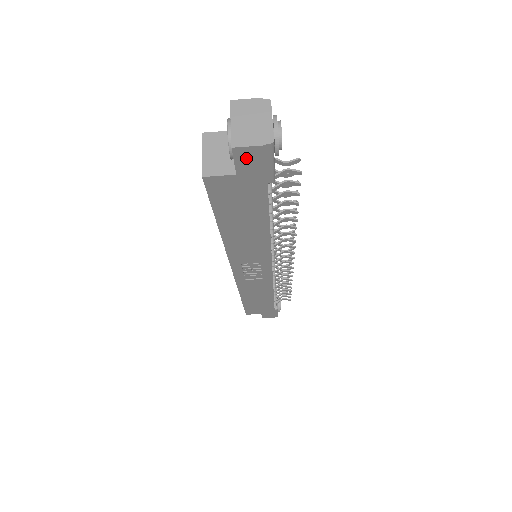
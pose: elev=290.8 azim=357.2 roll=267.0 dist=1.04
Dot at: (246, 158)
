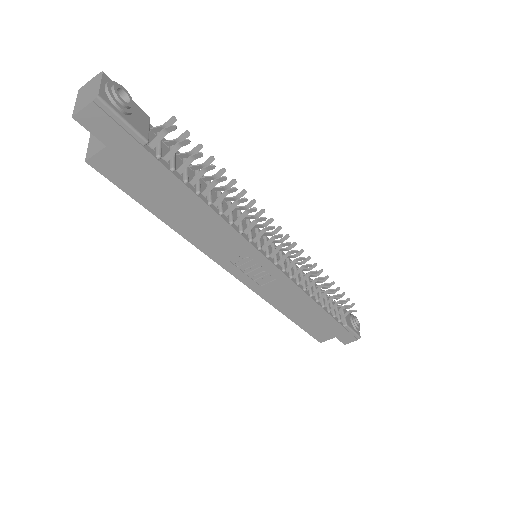
Dot at: (94, 123)
